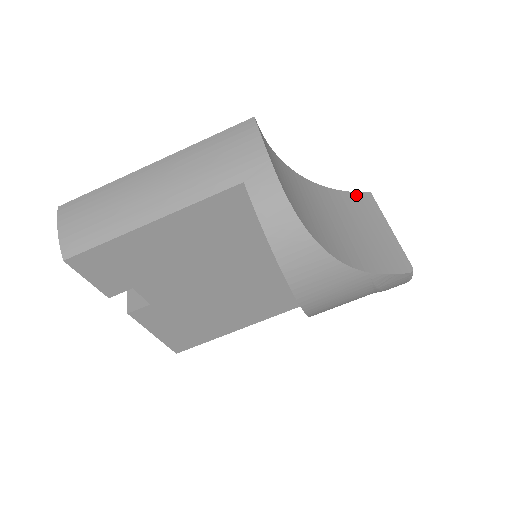
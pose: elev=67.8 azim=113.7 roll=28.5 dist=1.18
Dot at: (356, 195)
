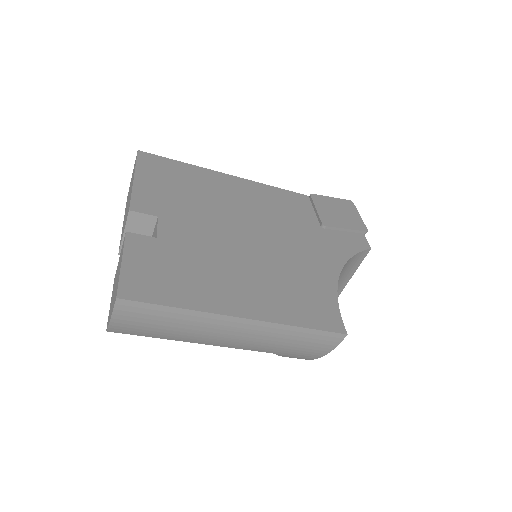
Dot at: (360, 255)
